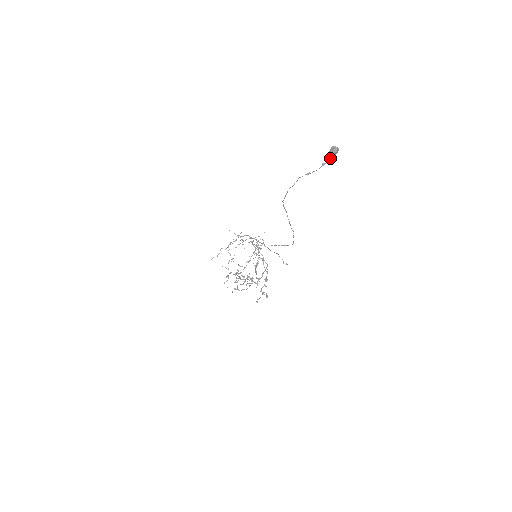
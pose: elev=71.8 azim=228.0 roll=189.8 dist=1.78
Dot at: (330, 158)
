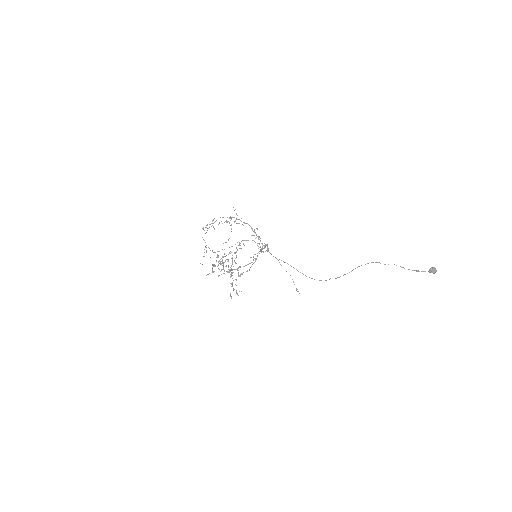
Dot at: (425, 271)
